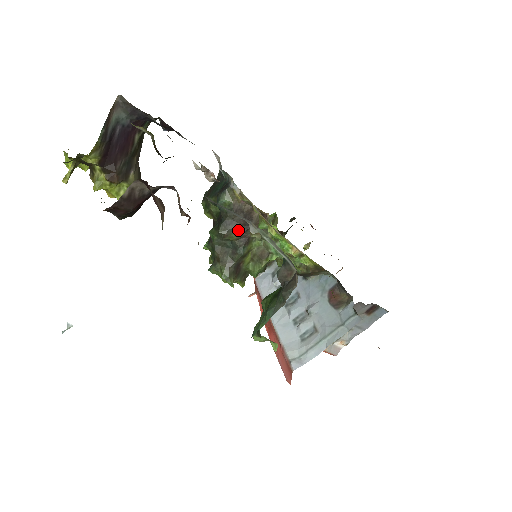
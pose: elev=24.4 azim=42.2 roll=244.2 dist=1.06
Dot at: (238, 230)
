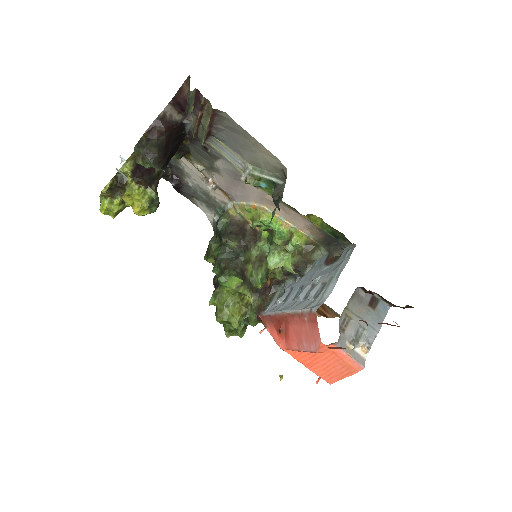
Dot at: (237, 238)
